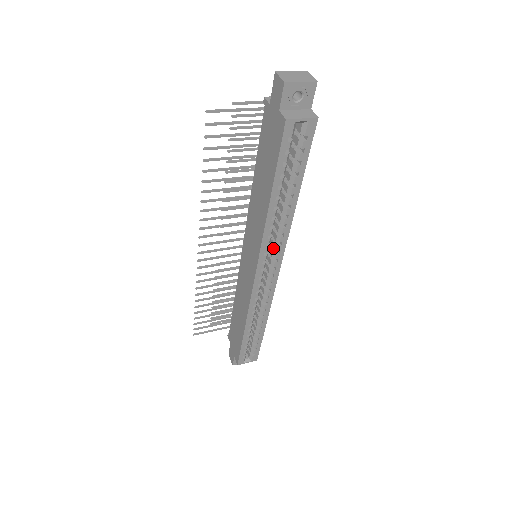
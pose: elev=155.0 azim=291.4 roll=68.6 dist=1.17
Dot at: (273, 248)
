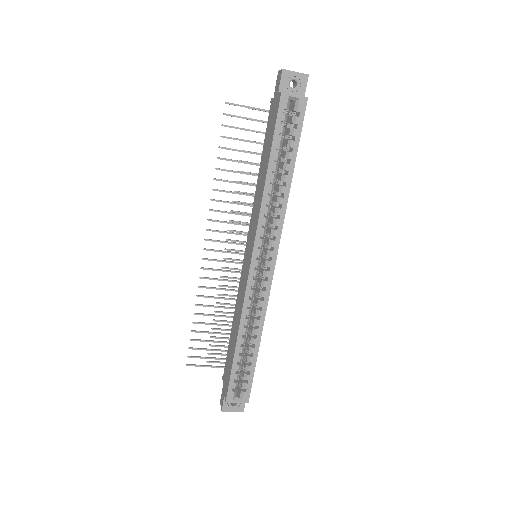
Dot at: (270, 234)
